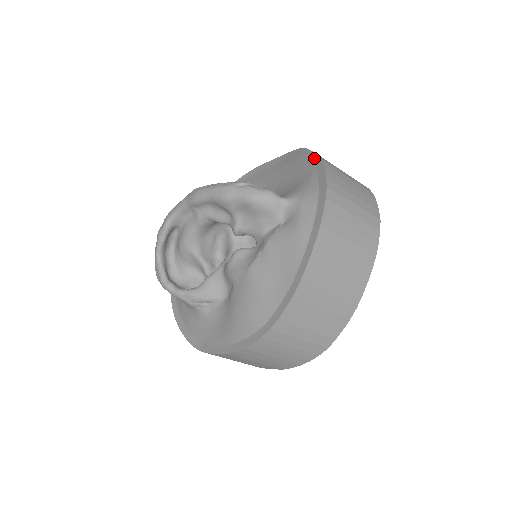
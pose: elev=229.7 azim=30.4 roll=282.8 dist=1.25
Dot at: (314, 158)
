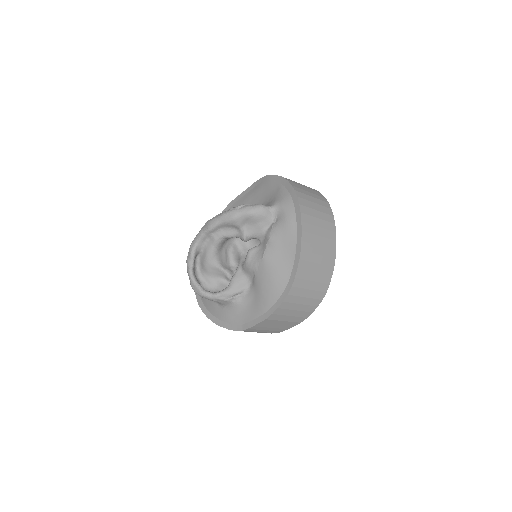
Dot at: (277, 178)
